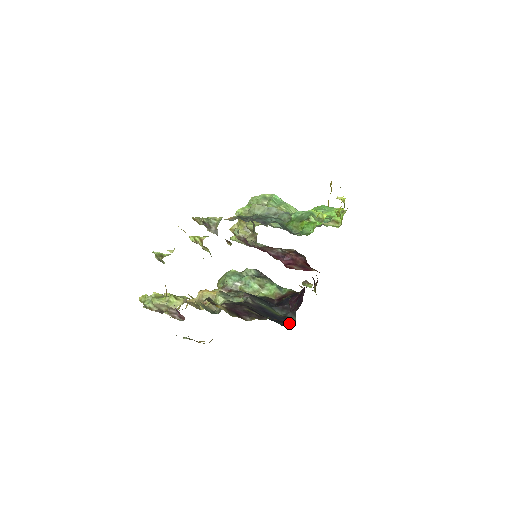
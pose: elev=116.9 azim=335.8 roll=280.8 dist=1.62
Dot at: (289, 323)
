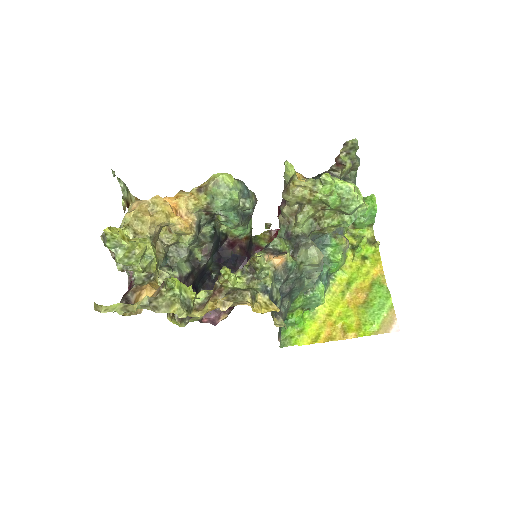
Dot at: (206, 282)
